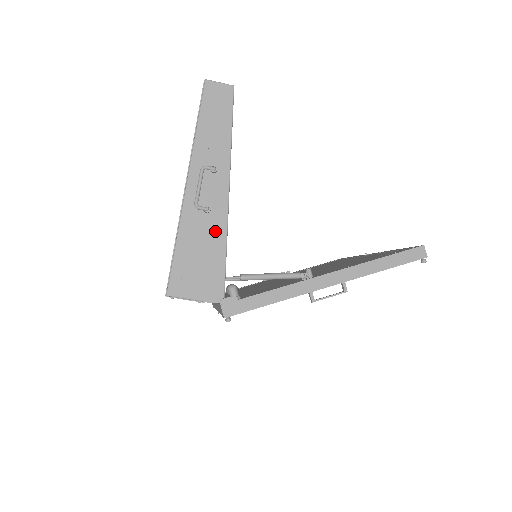
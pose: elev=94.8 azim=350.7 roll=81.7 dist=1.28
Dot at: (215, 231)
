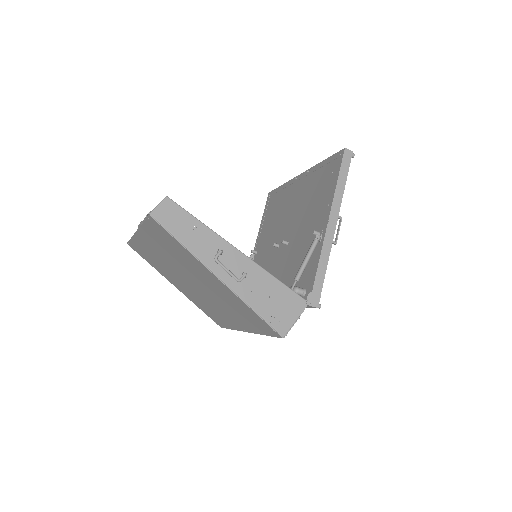
Dot at: (261, 279)
